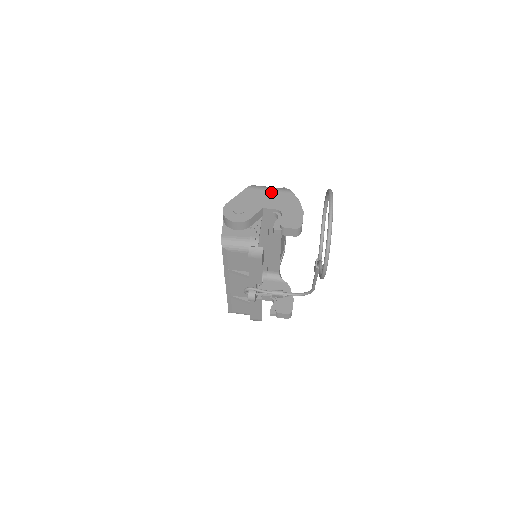
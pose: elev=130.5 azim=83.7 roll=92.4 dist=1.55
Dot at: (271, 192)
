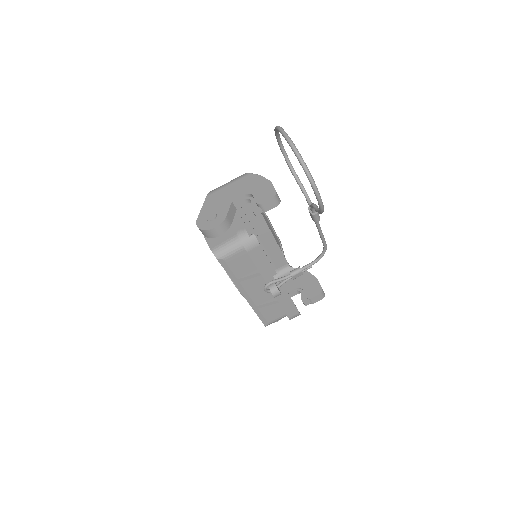
Dot at: (231, 185)
